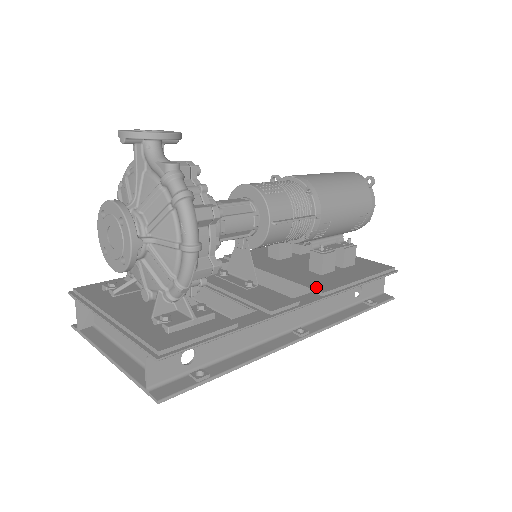
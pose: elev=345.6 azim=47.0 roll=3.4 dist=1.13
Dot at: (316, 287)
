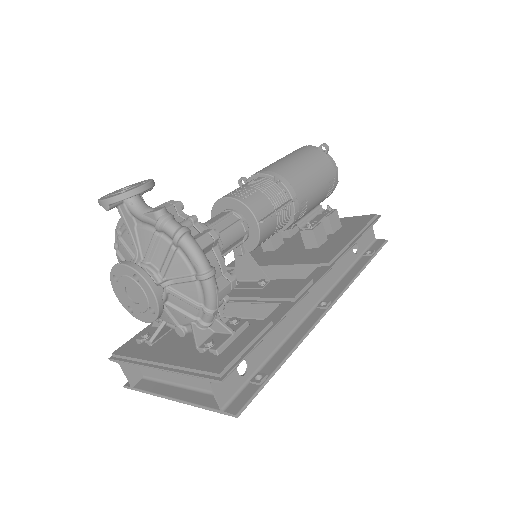
Dot at: (320, 261)
